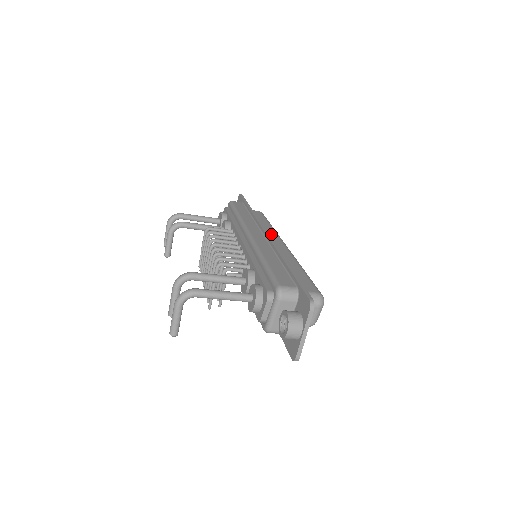
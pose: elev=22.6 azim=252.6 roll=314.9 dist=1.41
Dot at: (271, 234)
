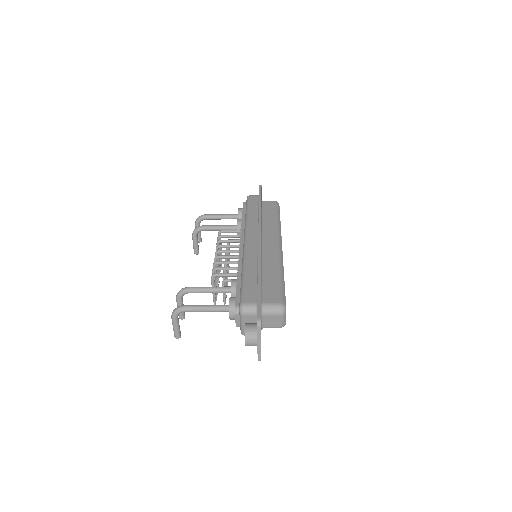
Dot at: (271, 233)
